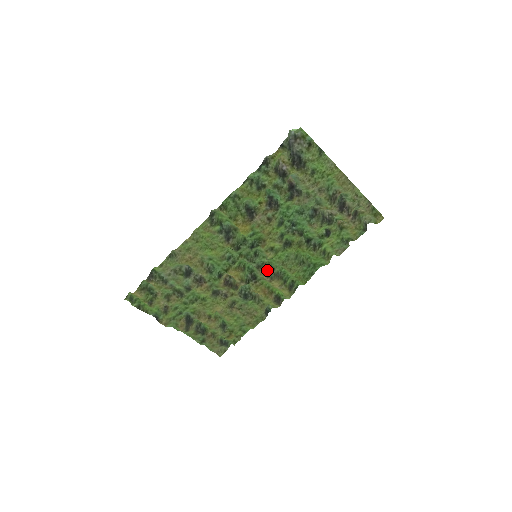
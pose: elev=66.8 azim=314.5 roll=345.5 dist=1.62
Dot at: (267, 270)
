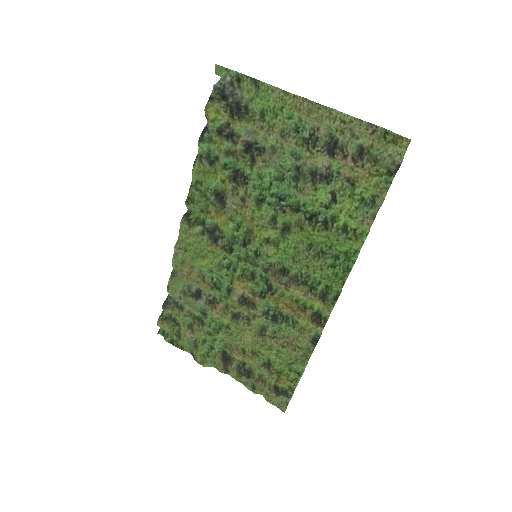
Dot at: (278, 274)
